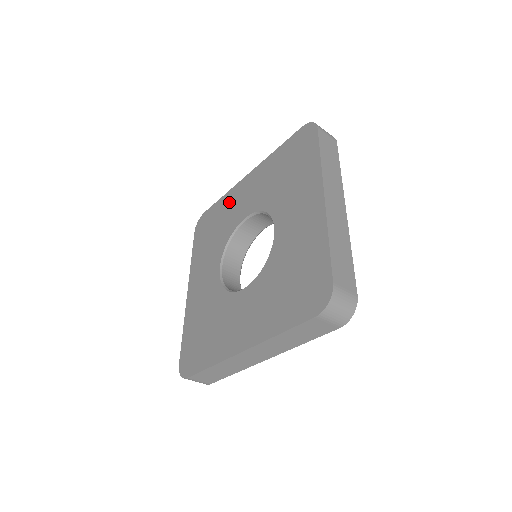
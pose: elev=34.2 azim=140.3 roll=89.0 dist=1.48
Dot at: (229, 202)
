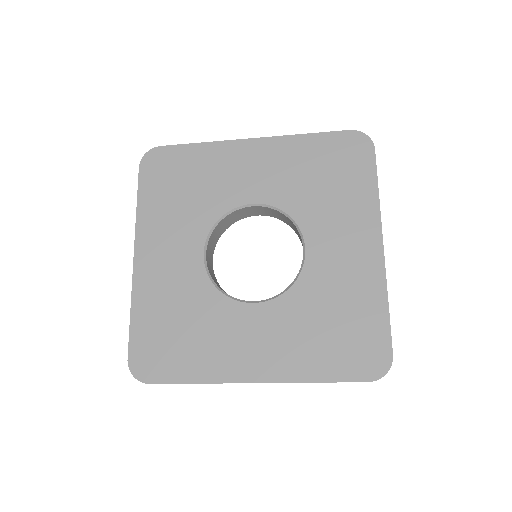
Dot at: (216, 161)
